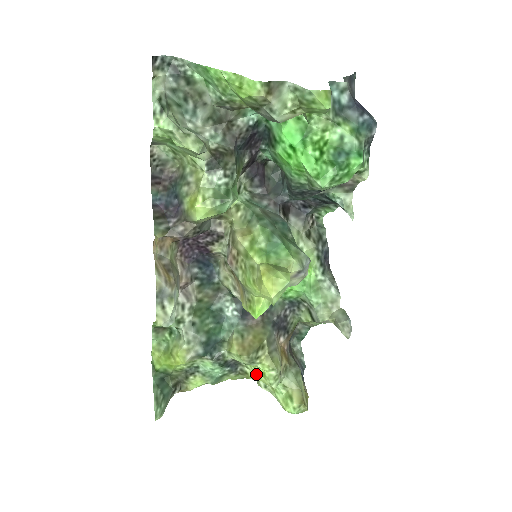
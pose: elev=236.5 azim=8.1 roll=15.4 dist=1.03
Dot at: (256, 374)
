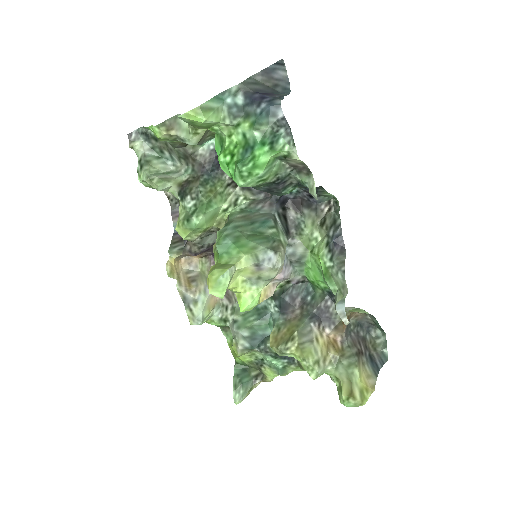
Dot at: occluded
